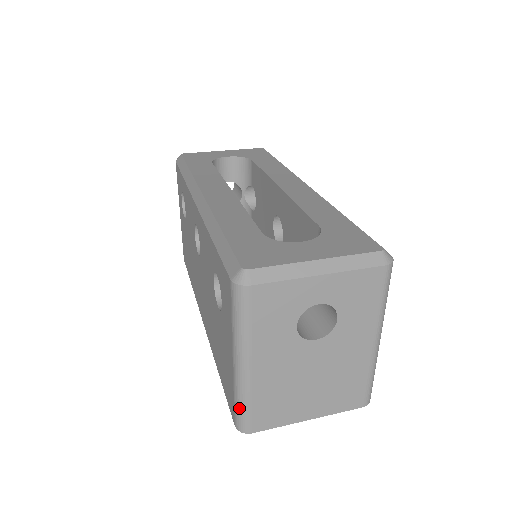
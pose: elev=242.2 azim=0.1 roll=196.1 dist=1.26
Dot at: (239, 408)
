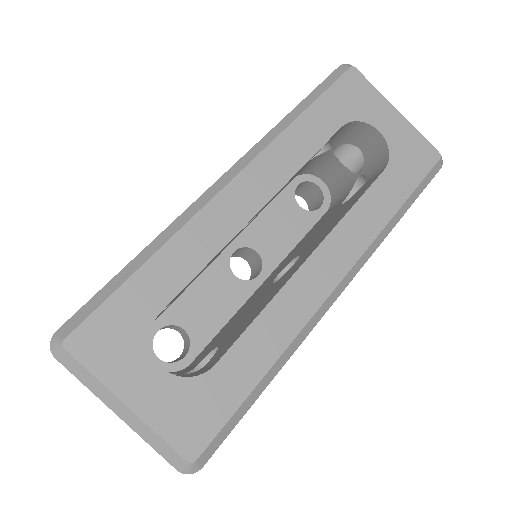
Dot at: occluded
